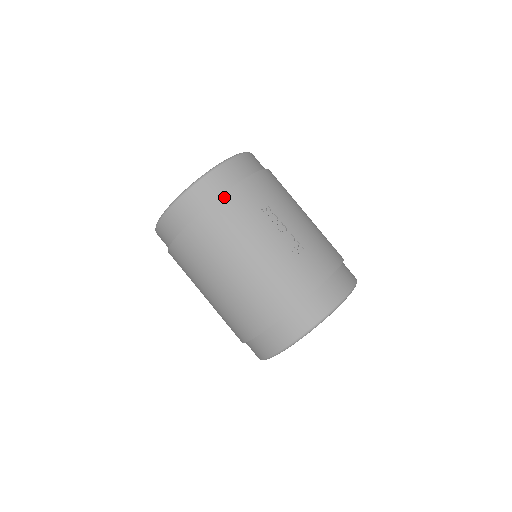
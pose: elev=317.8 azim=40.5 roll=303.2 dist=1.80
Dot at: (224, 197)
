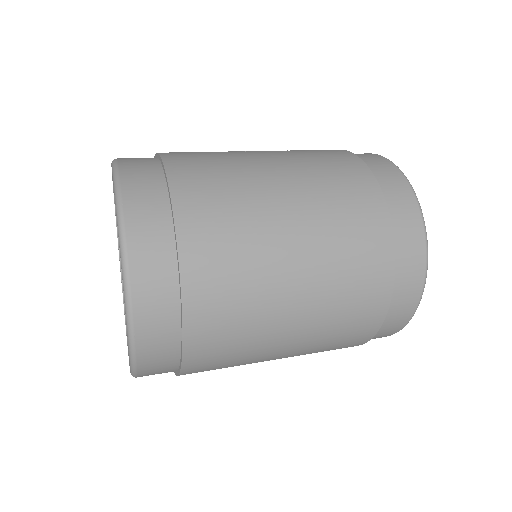
Dot at: (167, 158)
